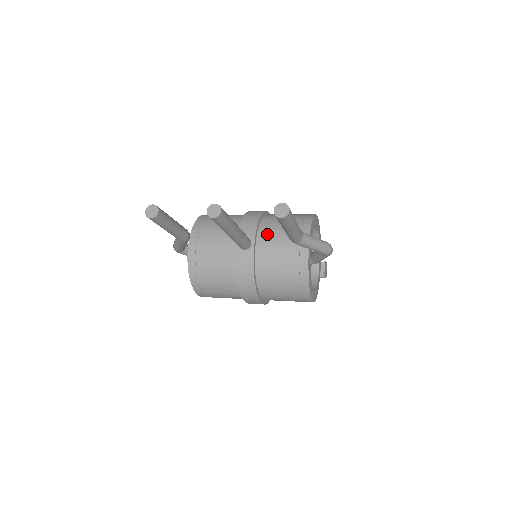
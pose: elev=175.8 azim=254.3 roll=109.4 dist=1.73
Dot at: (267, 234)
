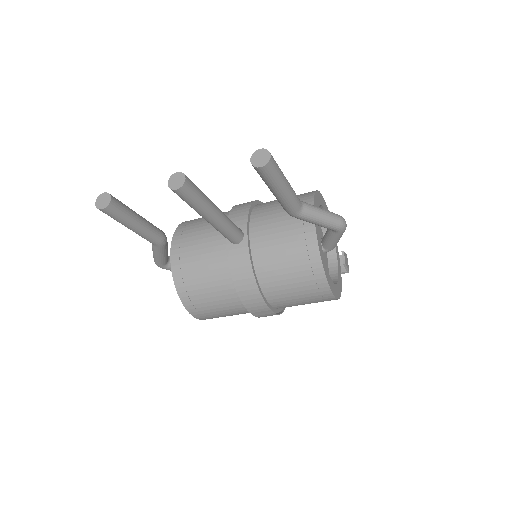
Dot at: (261, 221)
